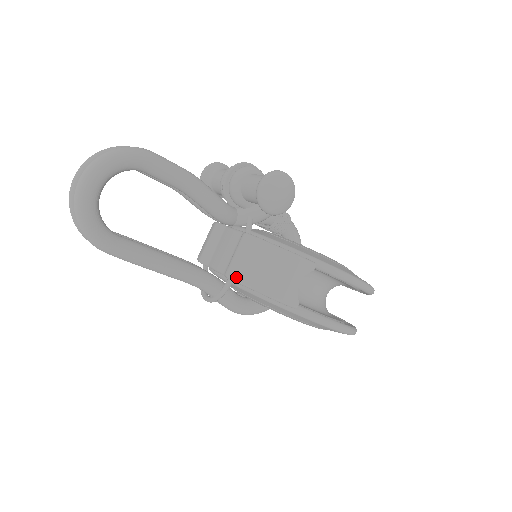
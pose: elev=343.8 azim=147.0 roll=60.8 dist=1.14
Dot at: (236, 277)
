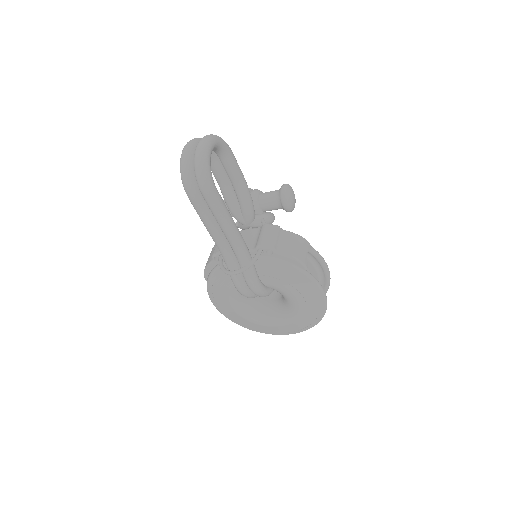
Dot at: (268, 245)
